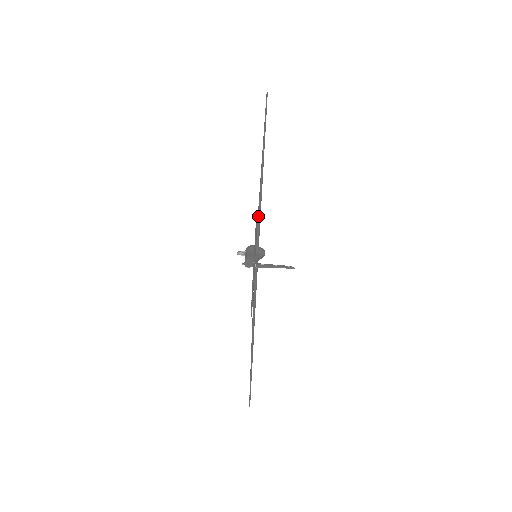
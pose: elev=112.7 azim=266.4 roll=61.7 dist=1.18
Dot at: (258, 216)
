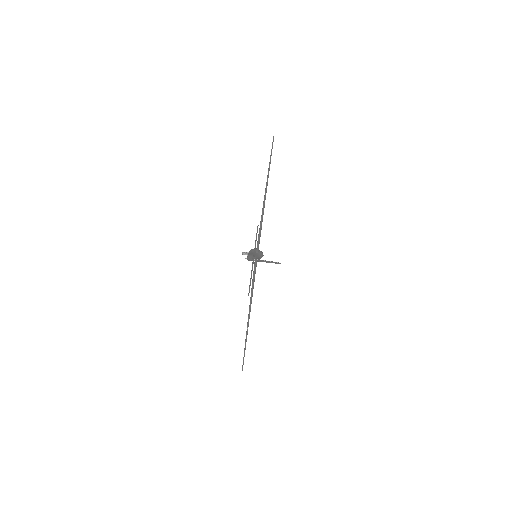
Dot at: (260, 227)
